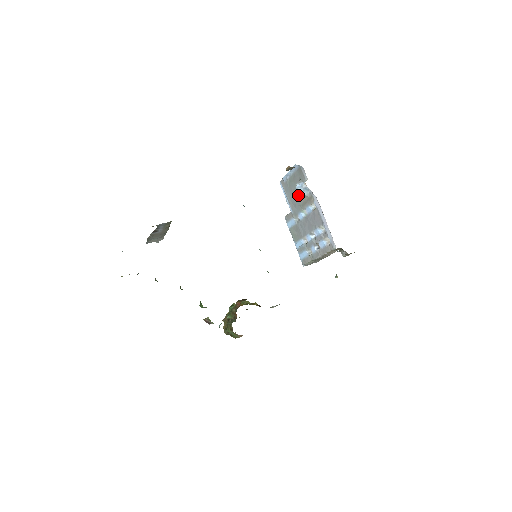
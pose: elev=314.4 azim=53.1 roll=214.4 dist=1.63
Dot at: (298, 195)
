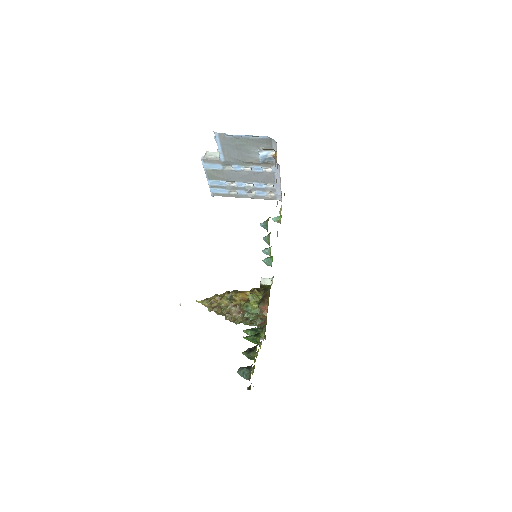
Dot at: (247, 155)
